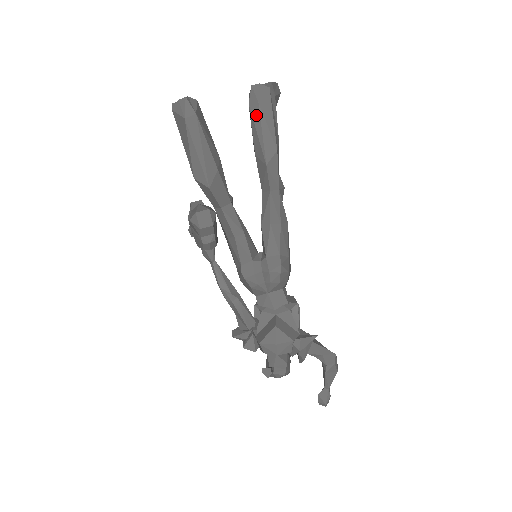
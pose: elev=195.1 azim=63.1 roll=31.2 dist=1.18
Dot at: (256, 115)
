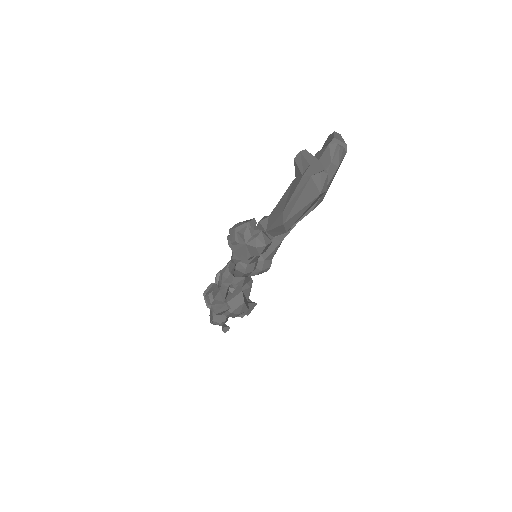
Dot at: (331, 174)
